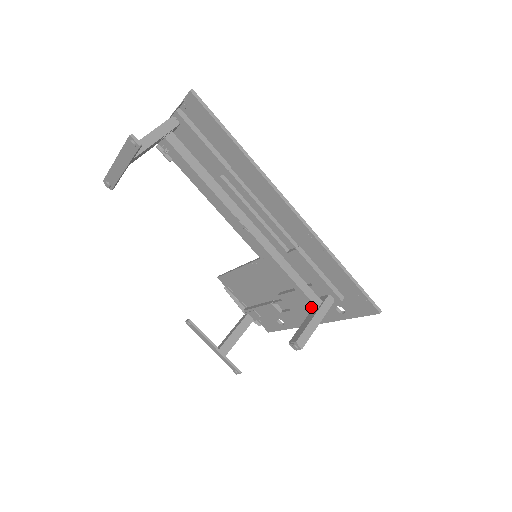
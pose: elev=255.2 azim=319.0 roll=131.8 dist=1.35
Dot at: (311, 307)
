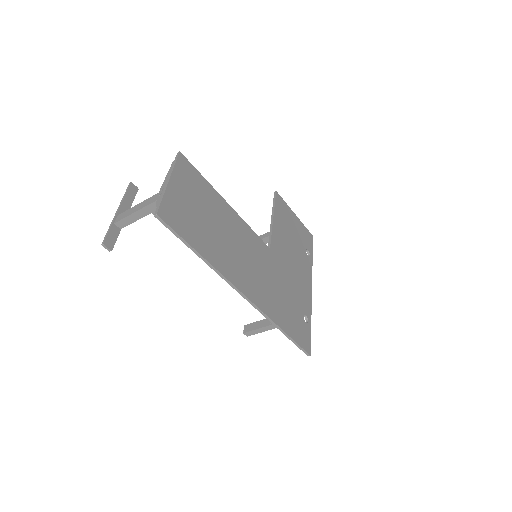
Dot at: occluded
